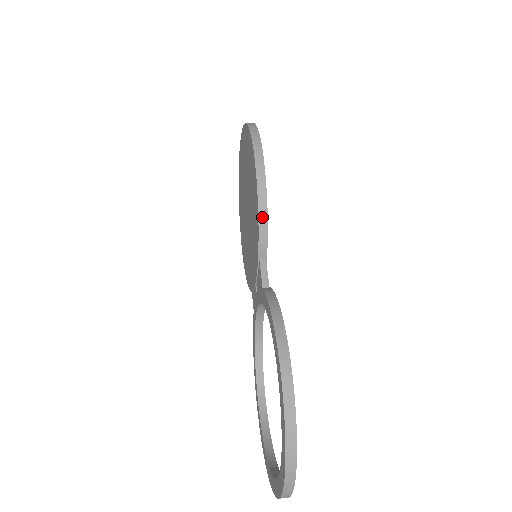
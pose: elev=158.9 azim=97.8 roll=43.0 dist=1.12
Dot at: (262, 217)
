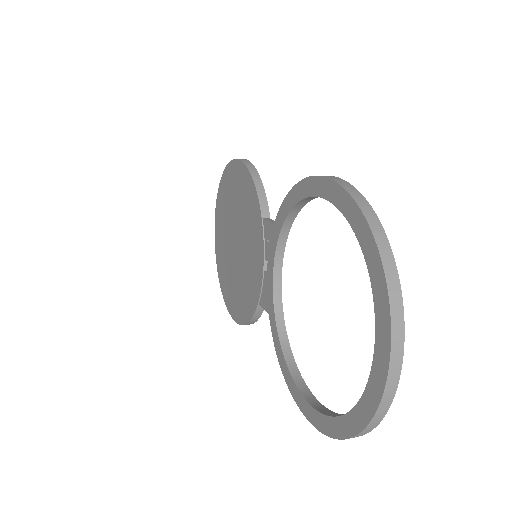
Dot at: (257, 182)
